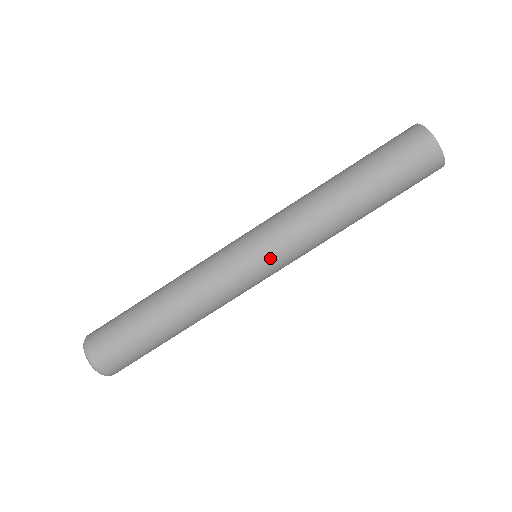
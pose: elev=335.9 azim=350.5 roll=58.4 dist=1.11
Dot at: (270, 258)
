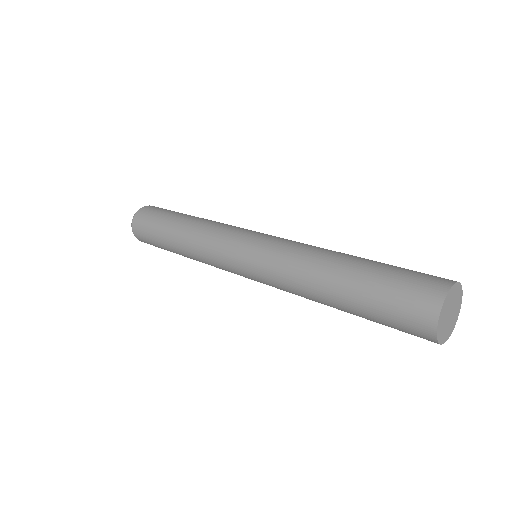
Dot at: (248, 265)
